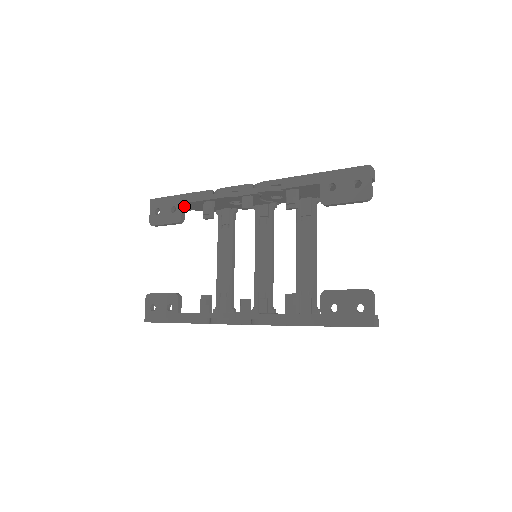
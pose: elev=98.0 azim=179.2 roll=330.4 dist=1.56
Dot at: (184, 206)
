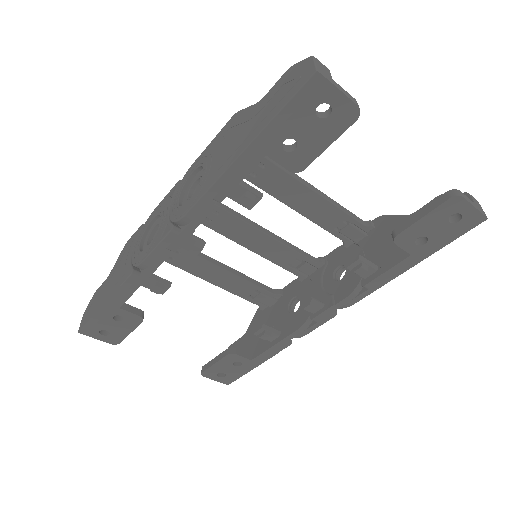
Dot at: (122, 305)
